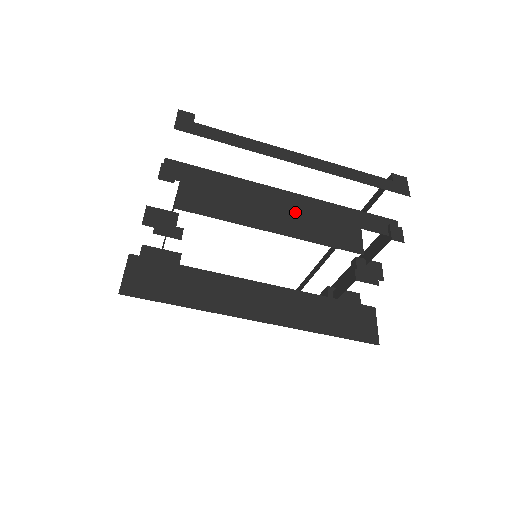
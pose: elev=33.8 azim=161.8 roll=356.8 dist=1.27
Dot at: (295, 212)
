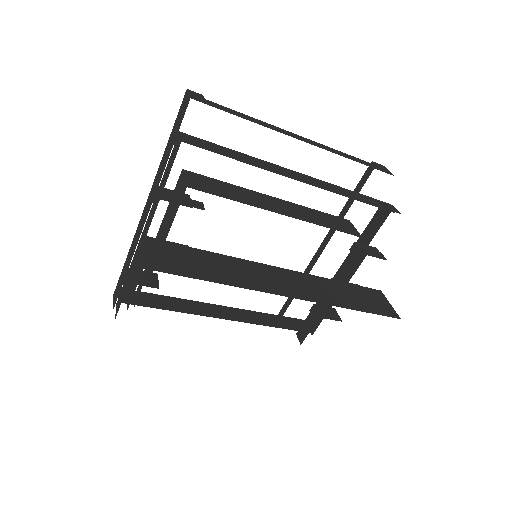
Dot at: (292, 203)
